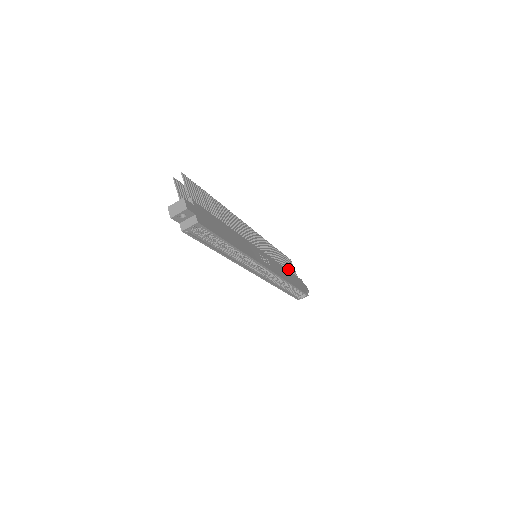
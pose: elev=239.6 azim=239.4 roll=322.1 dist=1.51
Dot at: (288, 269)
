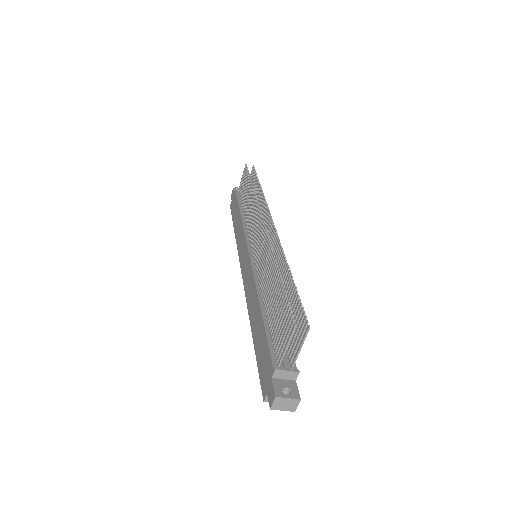
Dot at: occluded
